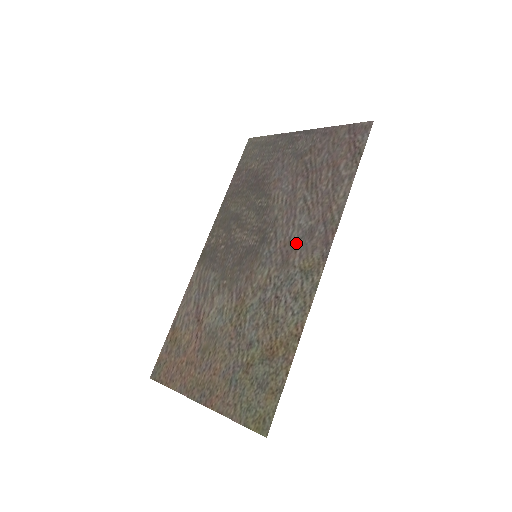
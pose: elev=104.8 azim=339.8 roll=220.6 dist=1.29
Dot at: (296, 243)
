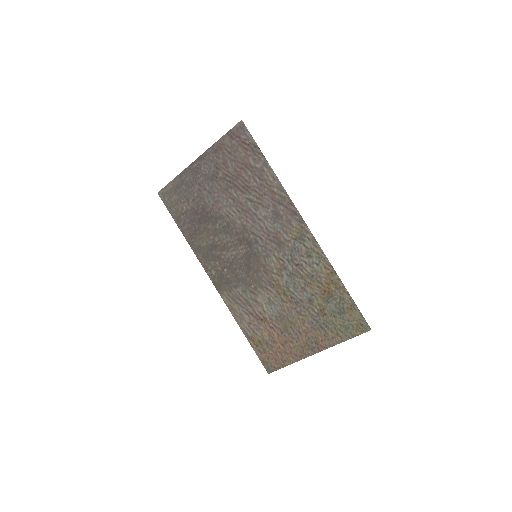
Dot at: (274, 228)
